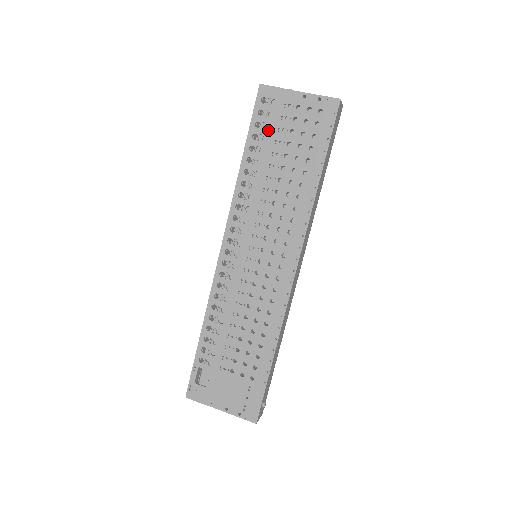
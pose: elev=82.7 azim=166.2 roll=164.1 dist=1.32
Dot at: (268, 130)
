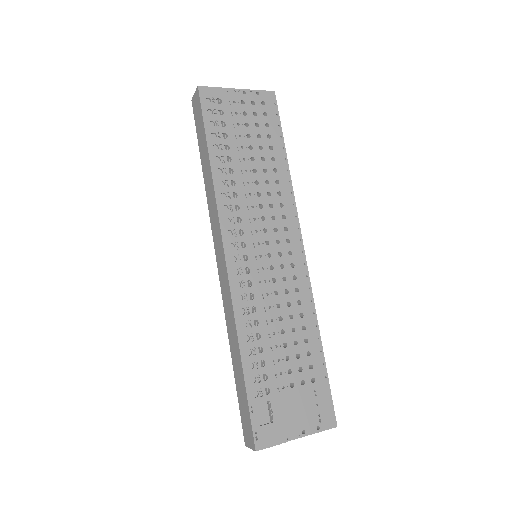
Dot at: (224, 127)
